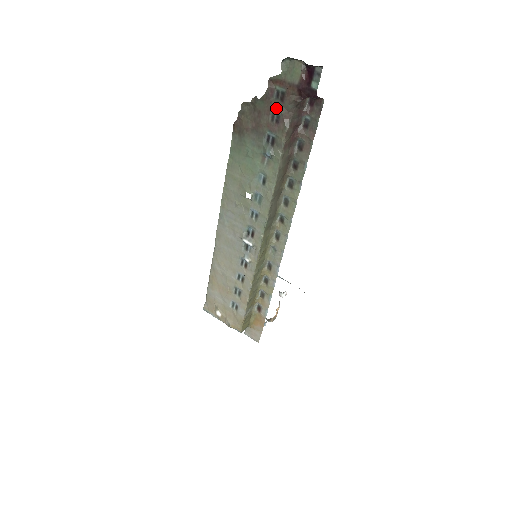
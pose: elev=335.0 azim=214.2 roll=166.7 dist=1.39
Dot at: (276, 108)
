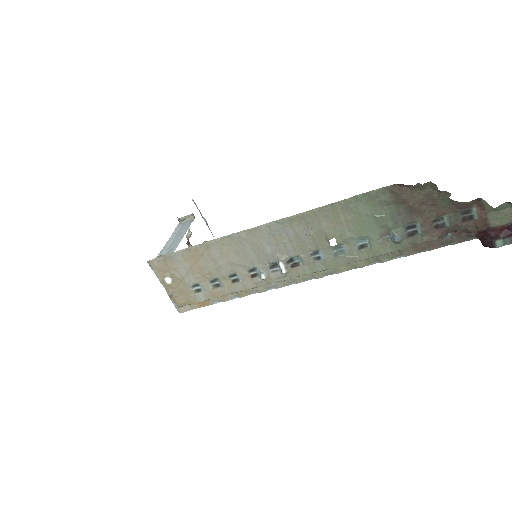
Dot at: (451, 220)
